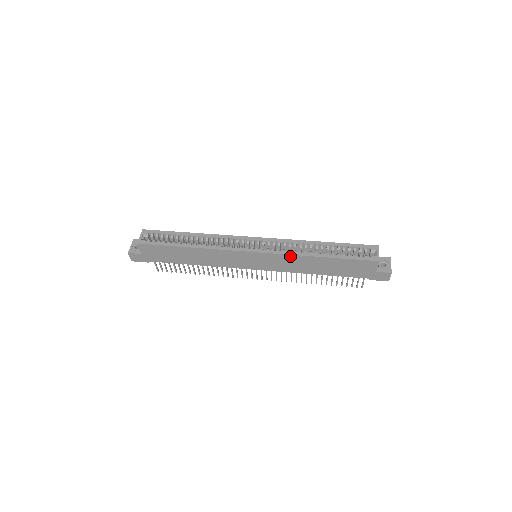
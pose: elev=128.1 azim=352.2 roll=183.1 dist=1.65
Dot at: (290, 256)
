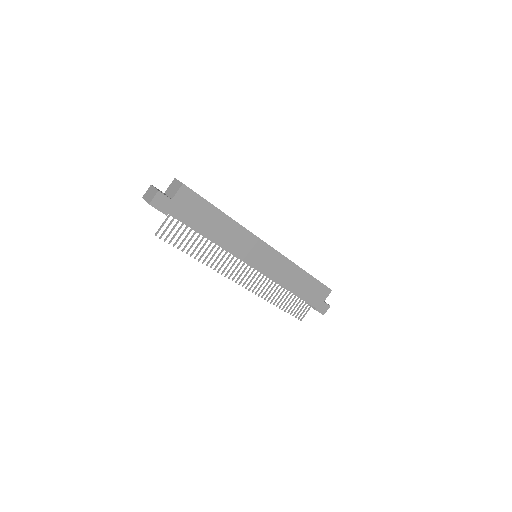
Dot at: (289, 262)
